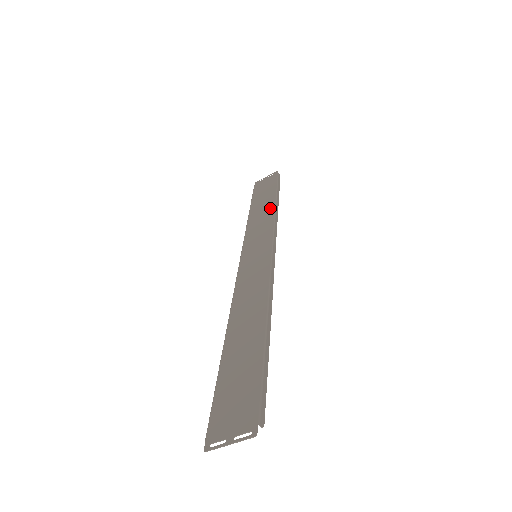
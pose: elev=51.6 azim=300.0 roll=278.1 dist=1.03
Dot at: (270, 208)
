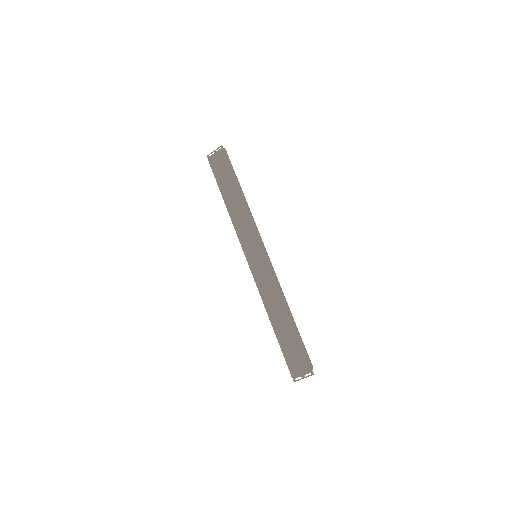
Dot at: (241, 203)
